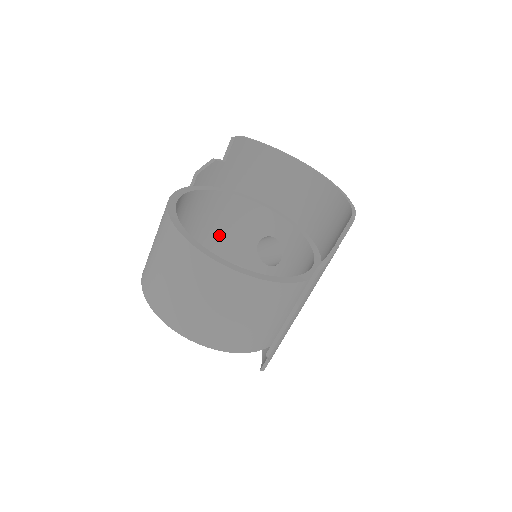
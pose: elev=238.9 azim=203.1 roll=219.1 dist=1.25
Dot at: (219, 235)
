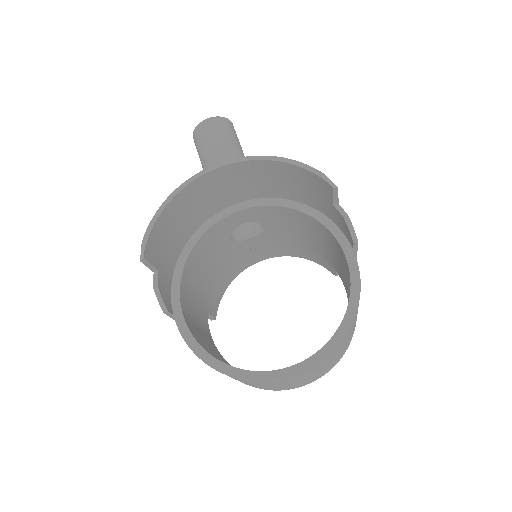
Dot at: (205, 277)
